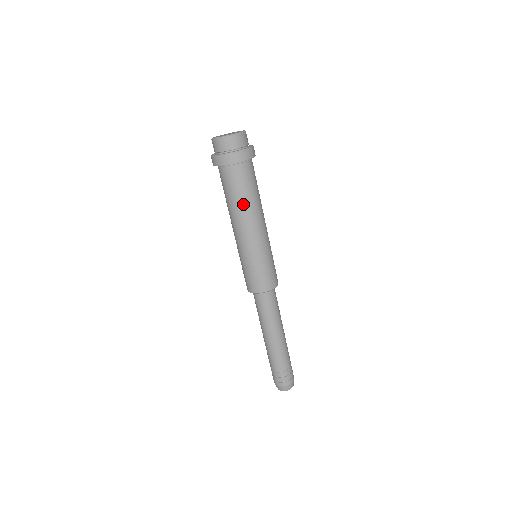
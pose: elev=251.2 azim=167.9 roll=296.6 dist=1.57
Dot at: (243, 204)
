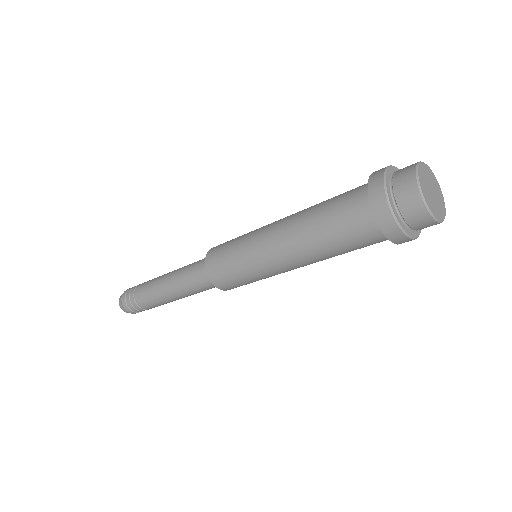
Dot at: (322, 249)
